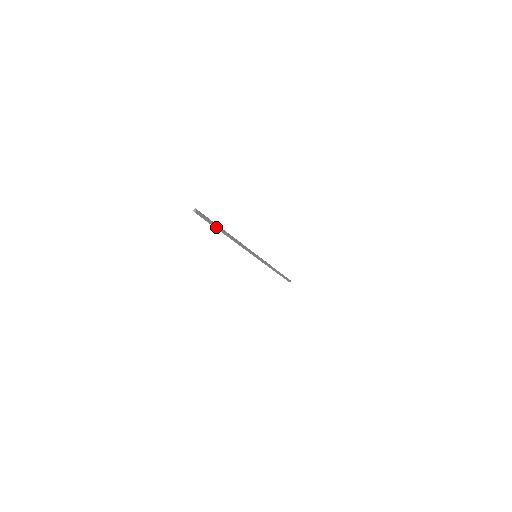
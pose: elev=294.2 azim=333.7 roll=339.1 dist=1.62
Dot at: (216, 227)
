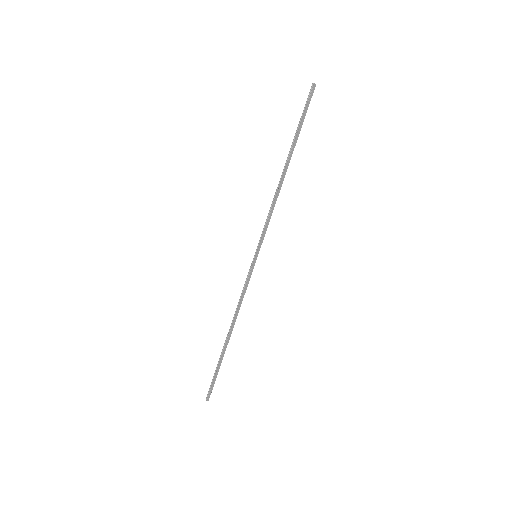
Dot at: (297, 134)
